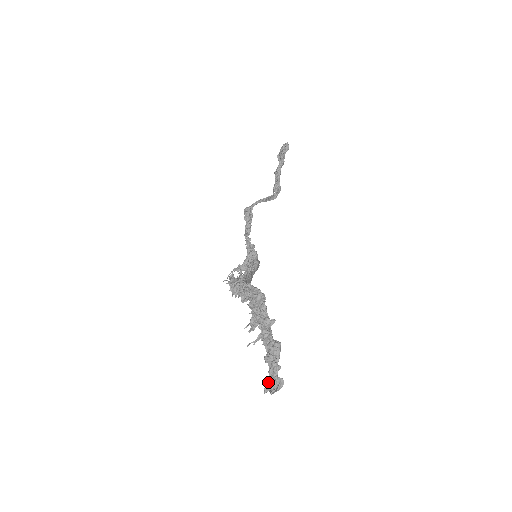
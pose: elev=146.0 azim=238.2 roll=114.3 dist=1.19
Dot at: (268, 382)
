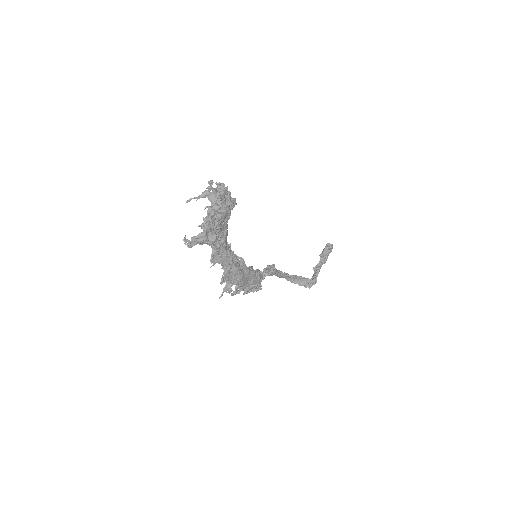
Dot at: occluded
